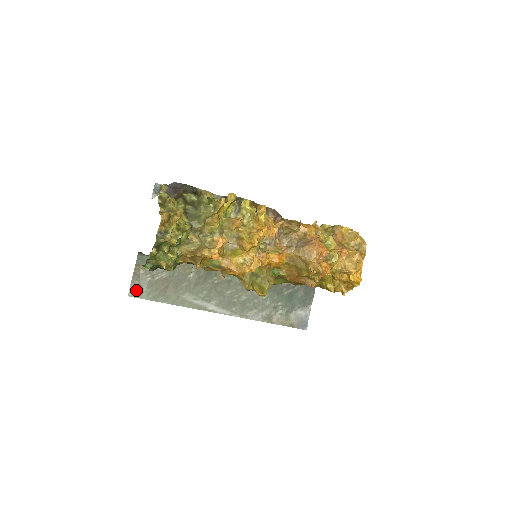
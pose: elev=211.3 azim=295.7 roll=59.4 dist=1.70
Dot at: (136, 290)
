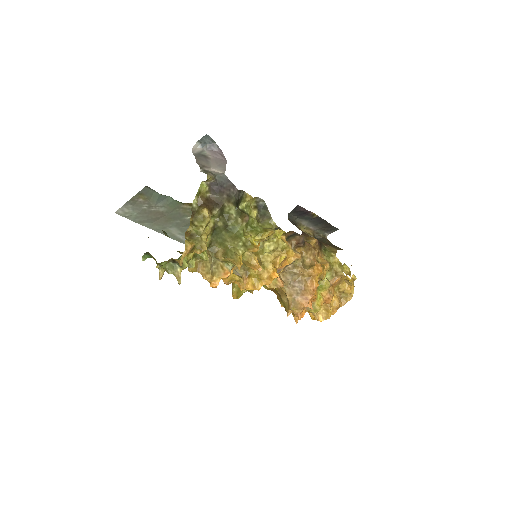
Dot at: (126, 211)
